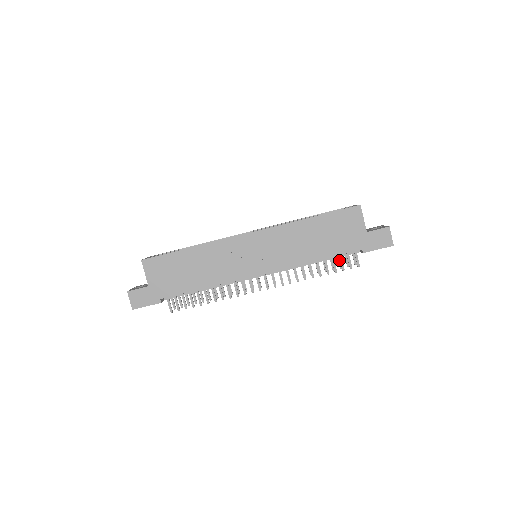
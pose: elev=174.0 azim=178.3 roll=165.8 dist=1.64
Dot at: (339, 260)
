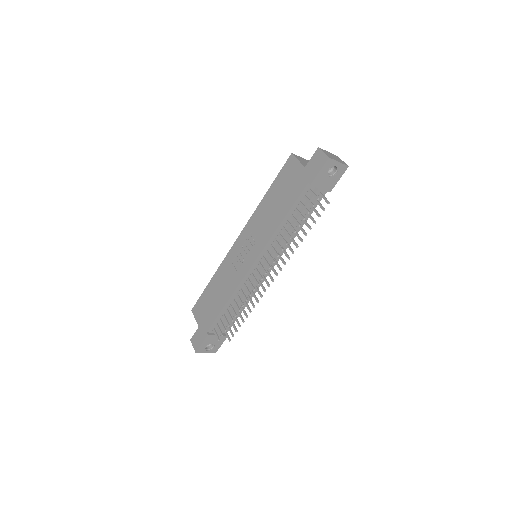
Dot at: (315, 211)
